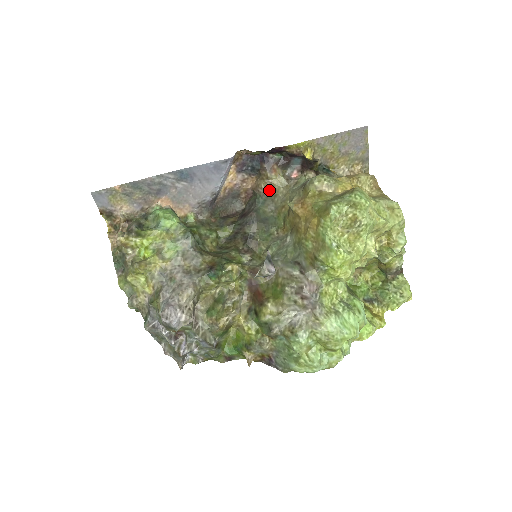
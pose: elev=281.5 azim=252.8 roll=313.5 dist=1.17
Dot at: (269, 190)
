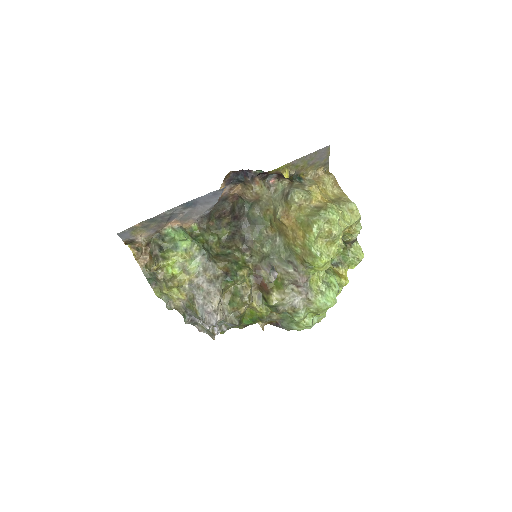
Dot at: (254, 198)
